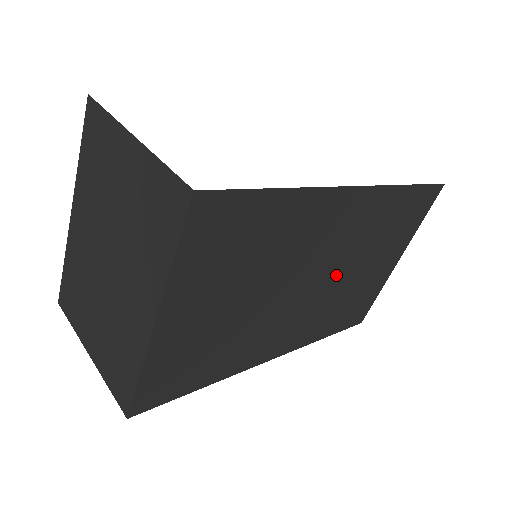
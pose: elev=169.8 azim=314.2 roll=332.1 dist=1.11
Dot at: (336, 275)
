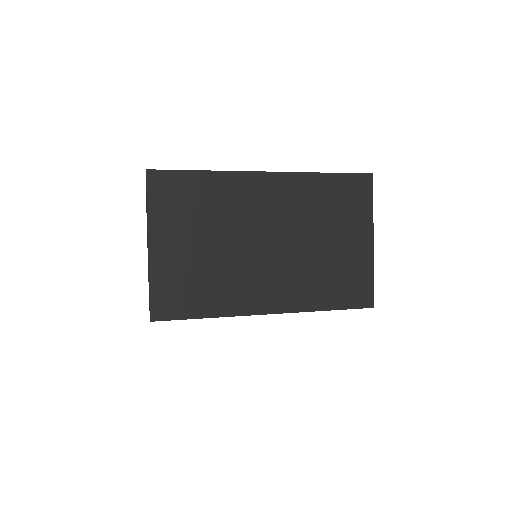
Dot at: (294, 242)
